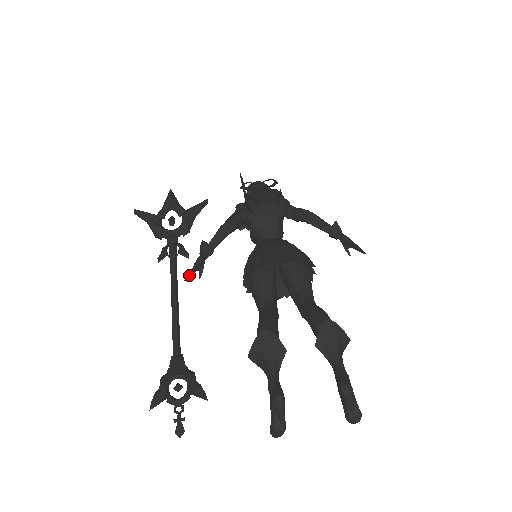
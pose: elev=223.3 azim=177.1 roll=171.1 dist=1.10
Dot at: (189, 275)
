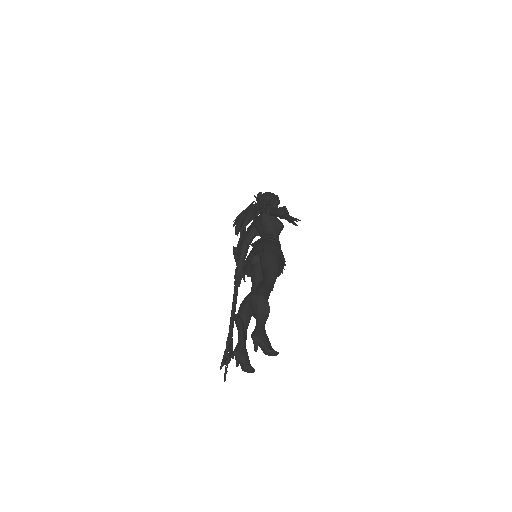
Dot at: (236, 284)
